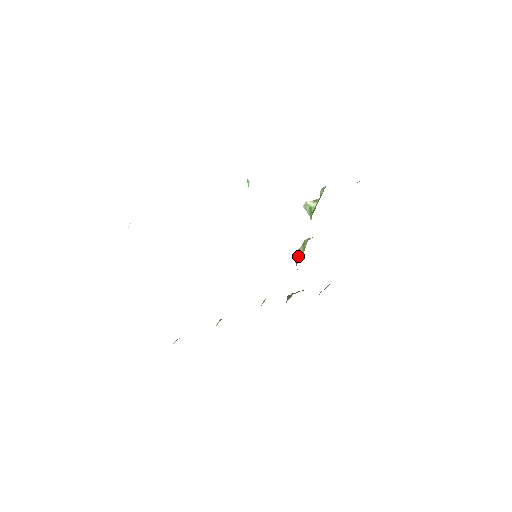
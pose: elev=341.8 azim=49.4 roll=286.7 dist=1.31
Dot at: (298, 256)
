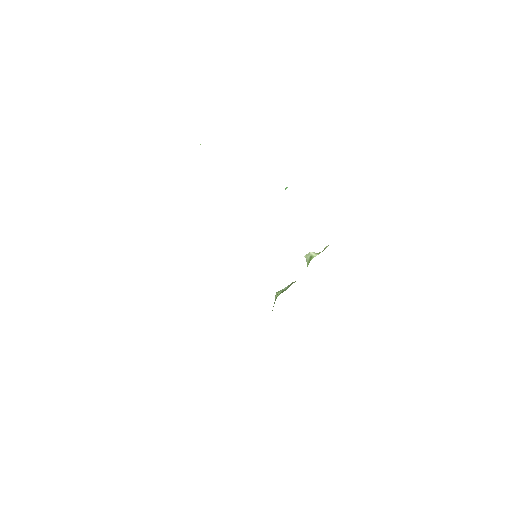
Dot at: (281, 292)
